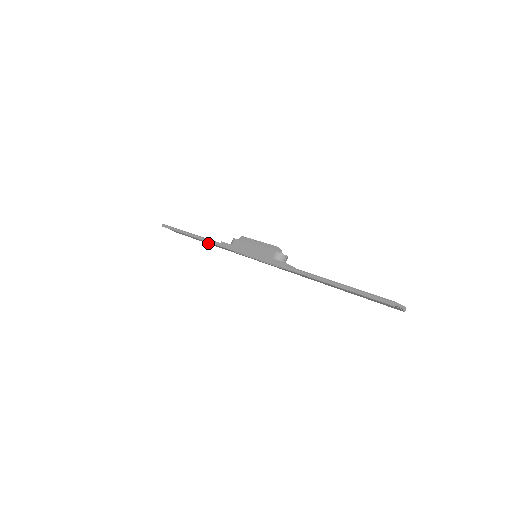
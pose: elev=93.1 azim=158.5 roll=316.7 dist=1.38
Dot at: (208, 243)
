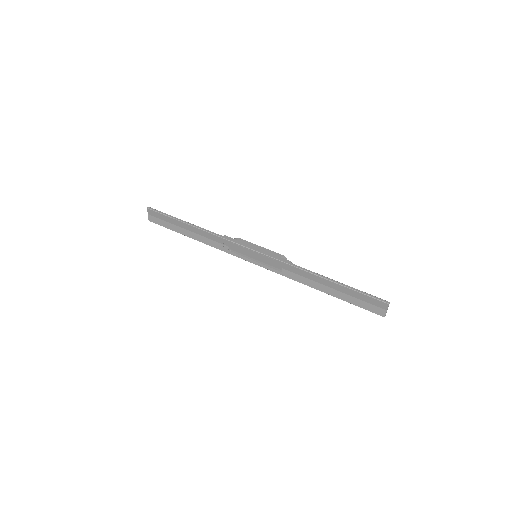
Dot at: (194, 238)
